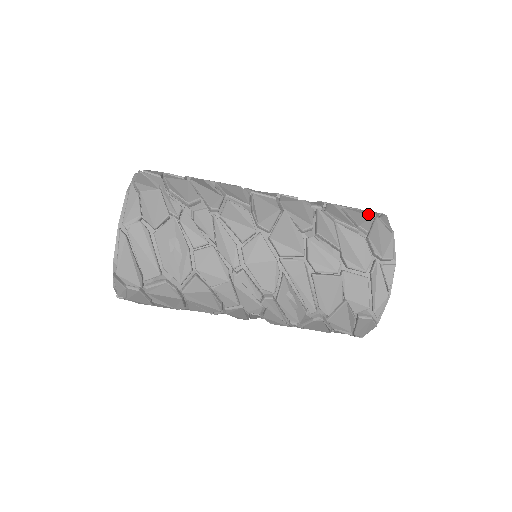
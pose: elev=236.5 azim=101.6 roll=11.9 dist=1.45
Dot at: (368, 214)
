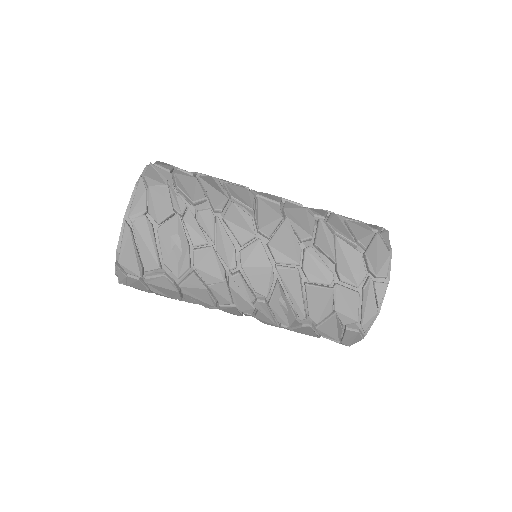
Dot at: (369, 229)
